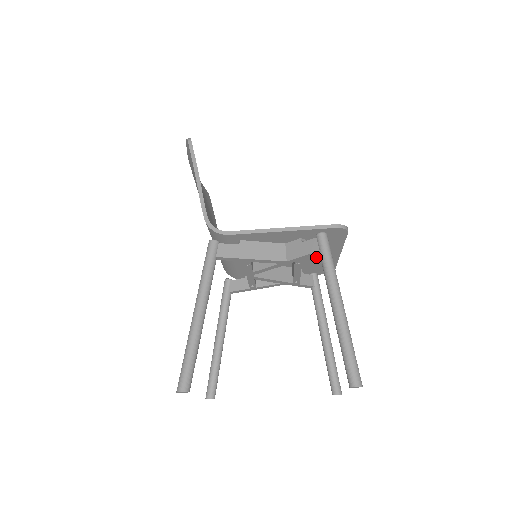
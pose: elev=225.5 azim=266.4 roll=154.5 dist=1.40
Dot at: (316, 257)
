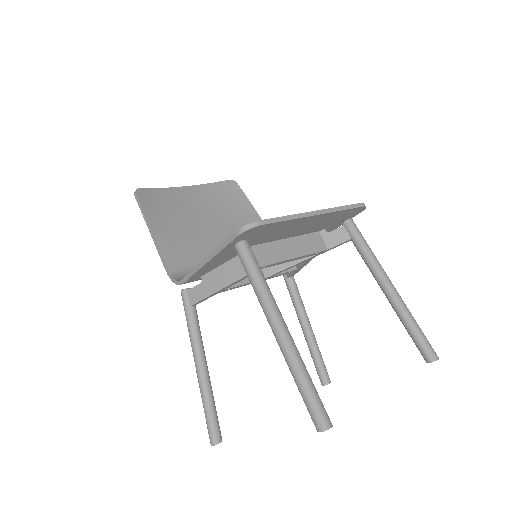
Dot at: (304, 227)
